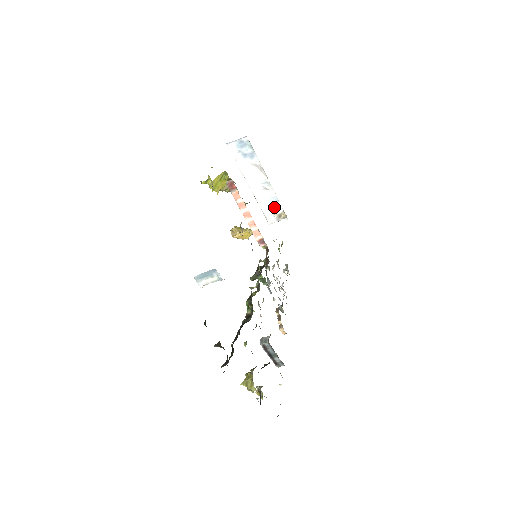
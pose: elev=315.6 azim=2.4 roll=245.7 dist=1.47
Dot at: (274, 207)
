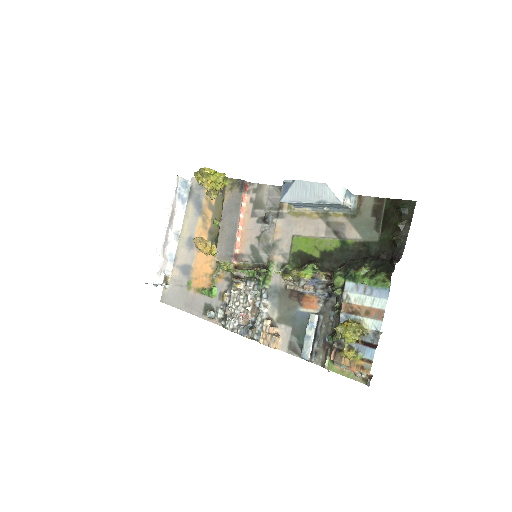
Dot at: (167, 265)
